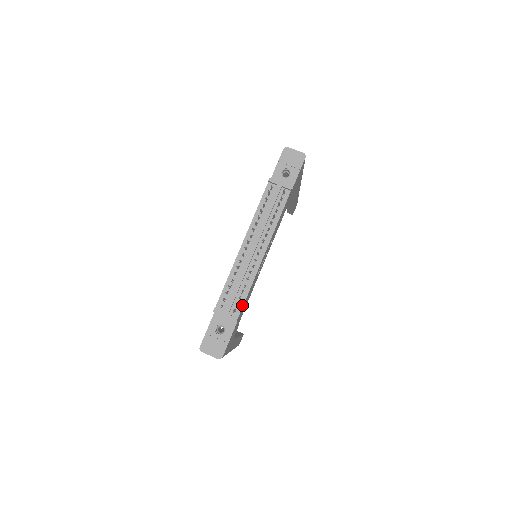
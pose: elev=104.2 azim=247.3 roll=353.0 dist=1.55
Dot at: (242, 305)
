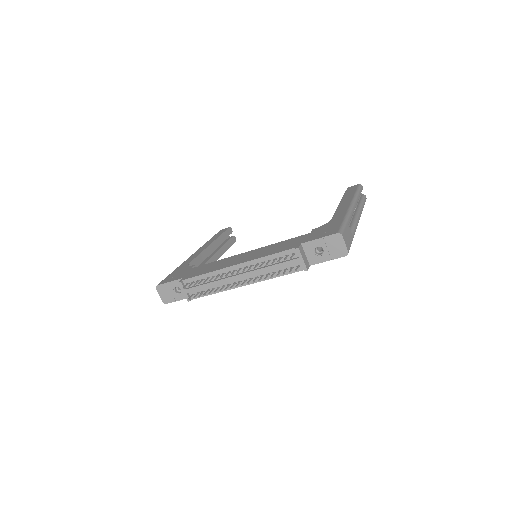
Dot at: (201, 296)
